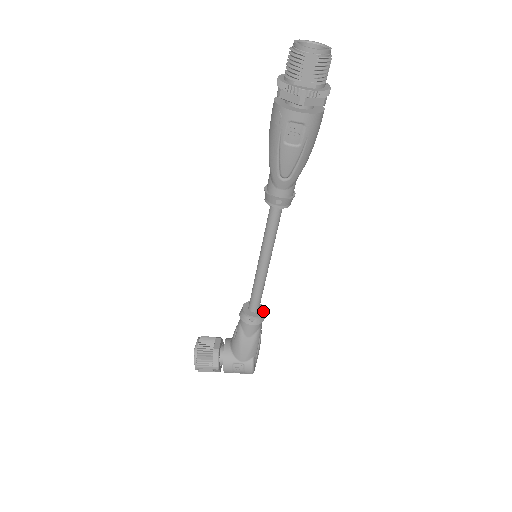
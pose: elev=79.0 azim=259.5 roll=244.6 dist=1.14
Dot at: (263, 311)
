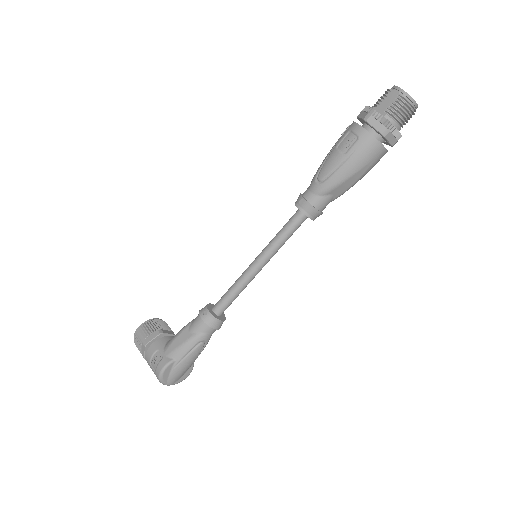
Dot at: (220, 319)
